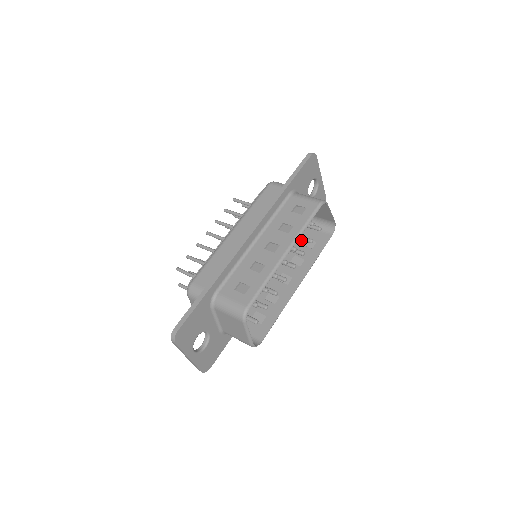
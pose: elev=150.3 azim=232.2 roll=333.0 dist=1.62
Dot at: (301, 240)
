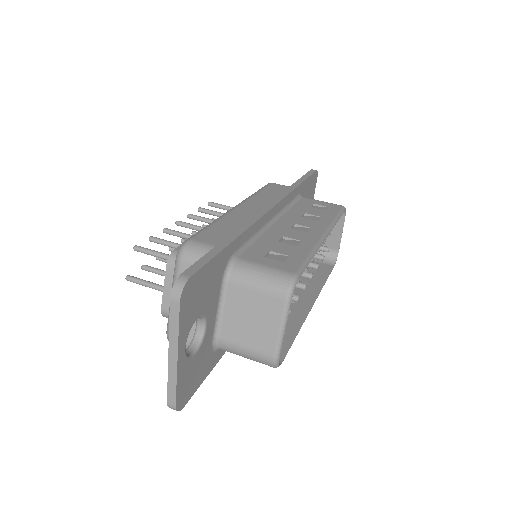
Dot at: occluded
